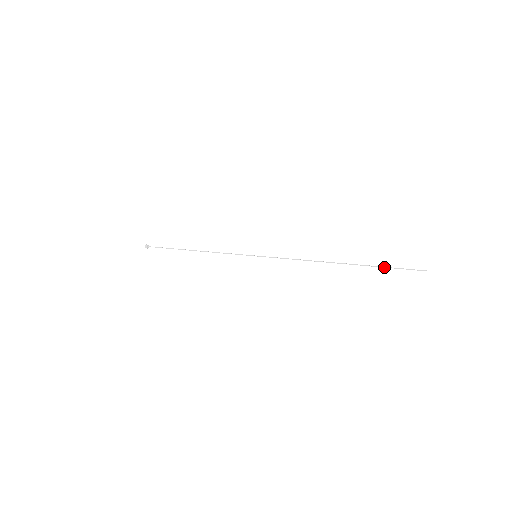
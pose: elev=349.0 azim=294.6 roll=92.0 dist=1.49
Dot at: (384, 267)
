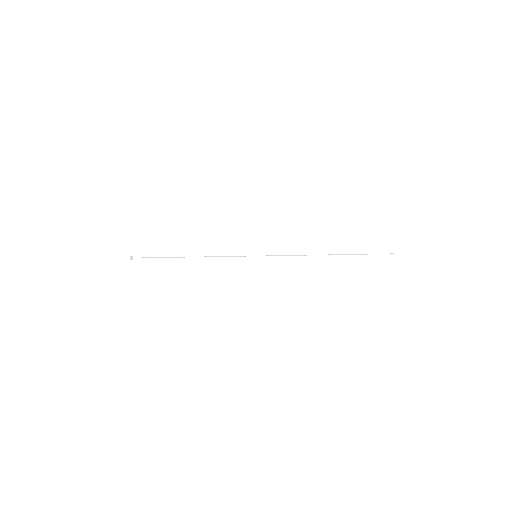
Dot at: (364, 254)
